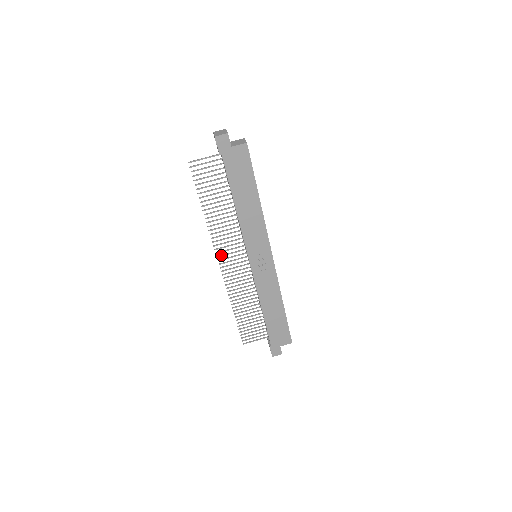
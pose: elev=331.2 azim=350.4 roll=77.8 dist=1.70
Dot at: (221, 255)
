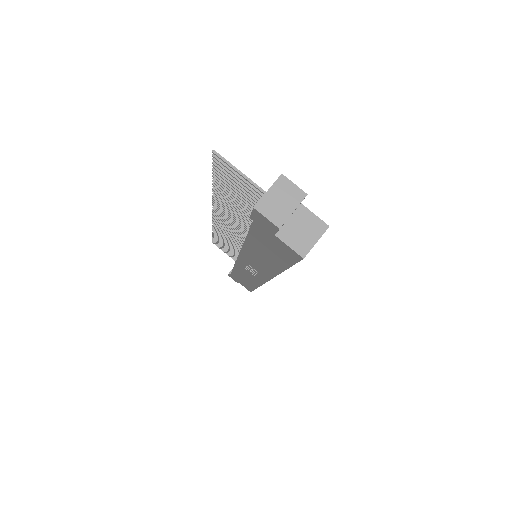
Dot at: (219, 215)
